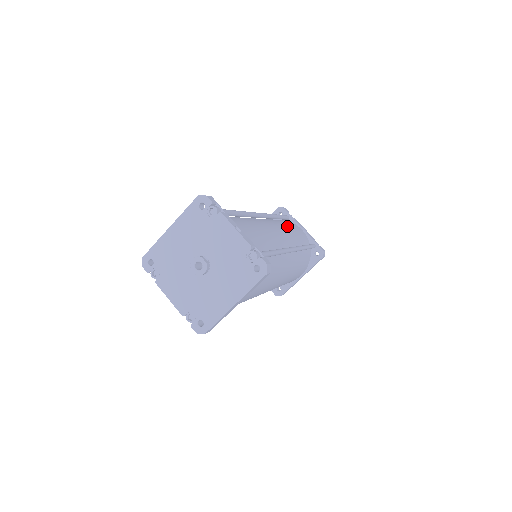
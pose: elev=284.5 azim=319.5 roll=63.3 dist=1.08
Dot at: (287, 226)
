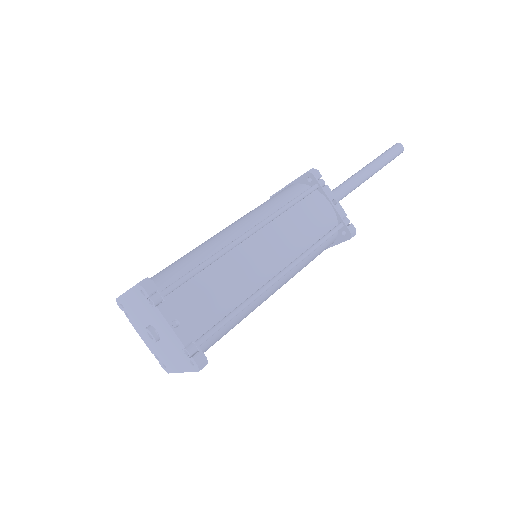
Dot at: (297, 221)
